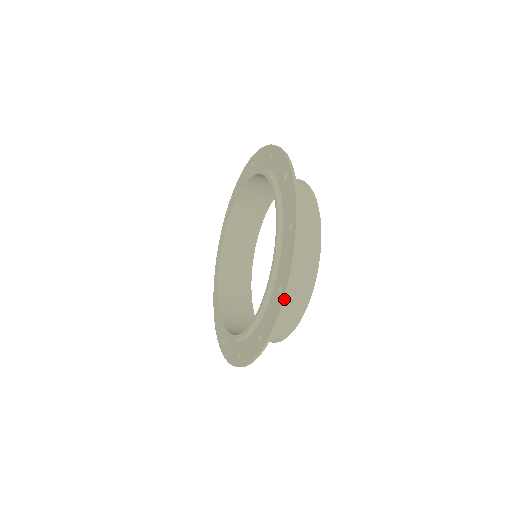
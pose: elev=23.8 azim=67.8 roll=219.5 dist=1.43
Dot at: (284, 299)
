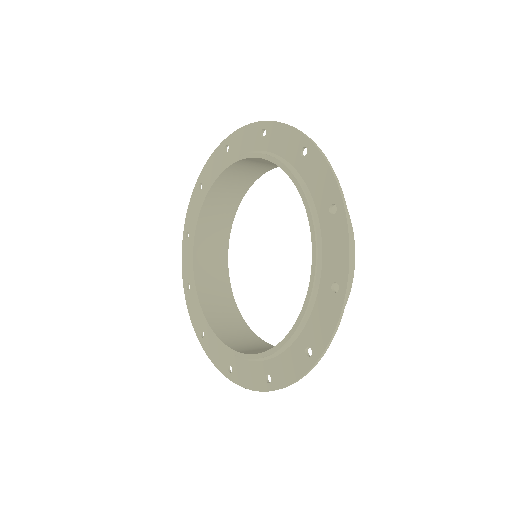
Dot at: (314, 365)
